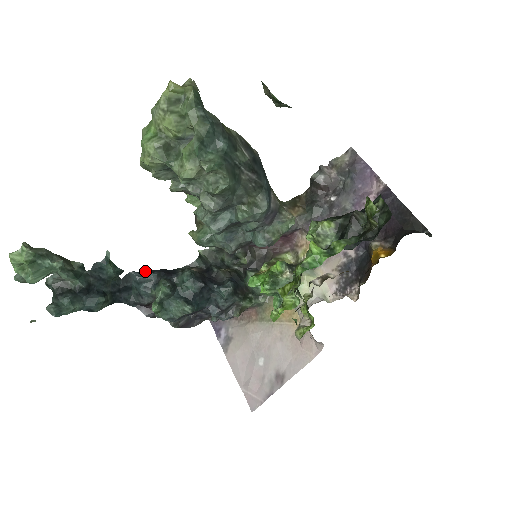
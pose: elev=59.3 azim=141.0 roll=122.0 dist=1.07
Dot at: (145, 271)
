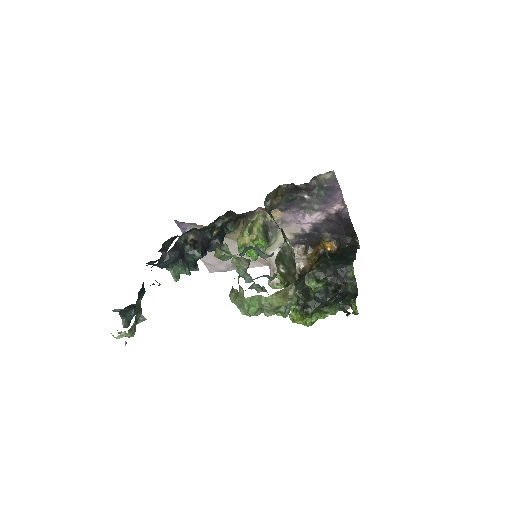
Dot at: (162, 256)
